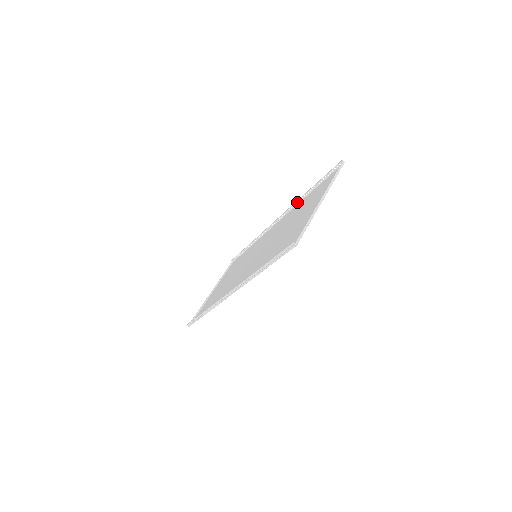
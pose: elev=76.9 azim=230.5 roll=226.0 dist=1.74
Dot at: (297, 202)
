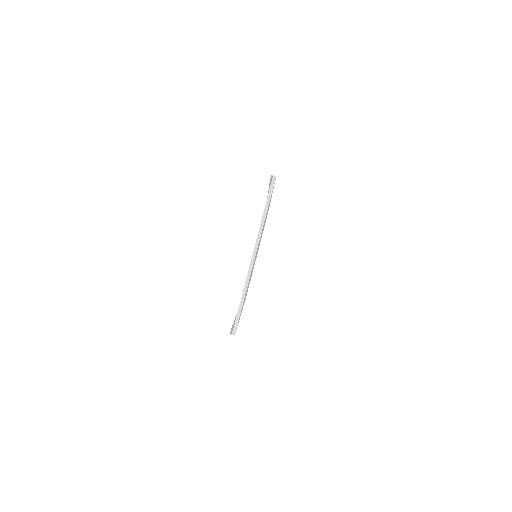
Dot at: occluded
